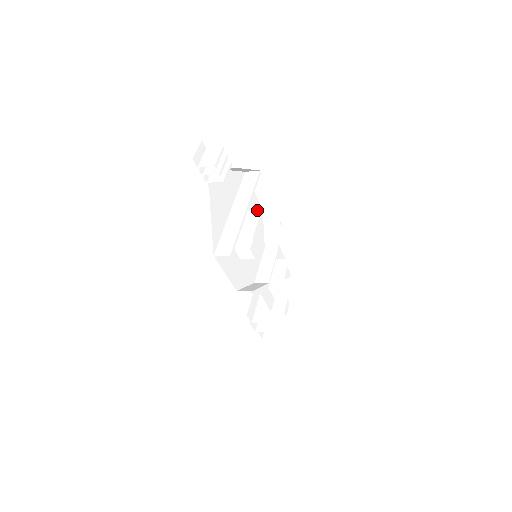
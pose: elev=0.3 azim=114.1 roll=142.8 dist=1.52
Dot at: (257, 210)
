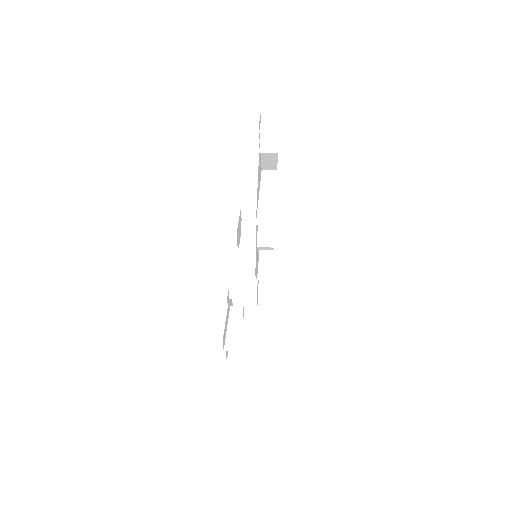
Dot at: occluded
